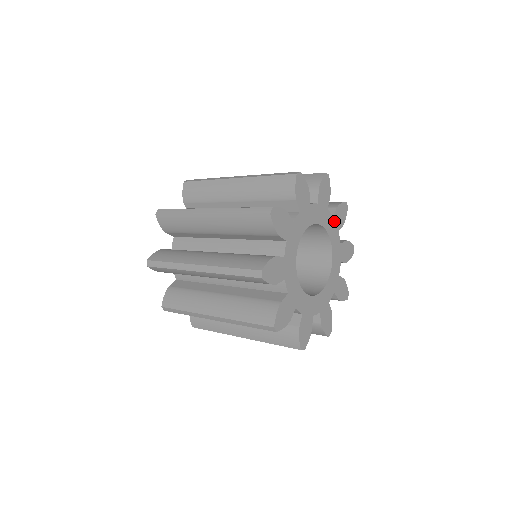
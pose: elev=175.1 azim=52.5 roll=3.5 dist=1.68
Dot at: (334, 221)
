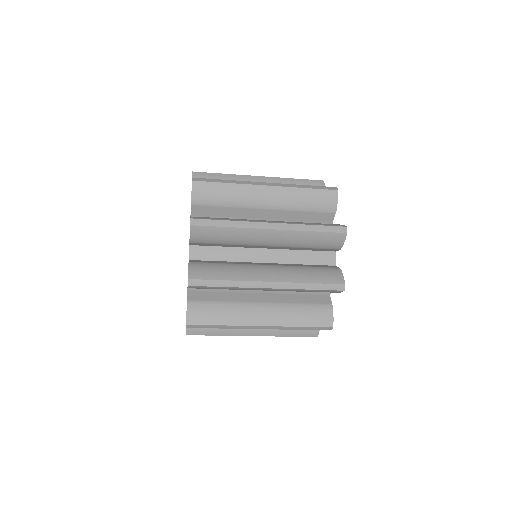
Dot at: occluded
